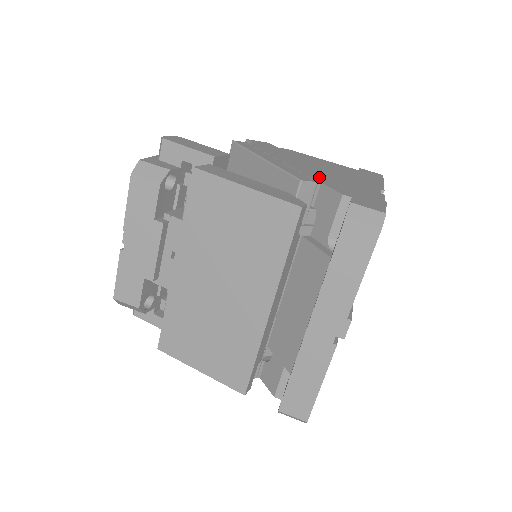
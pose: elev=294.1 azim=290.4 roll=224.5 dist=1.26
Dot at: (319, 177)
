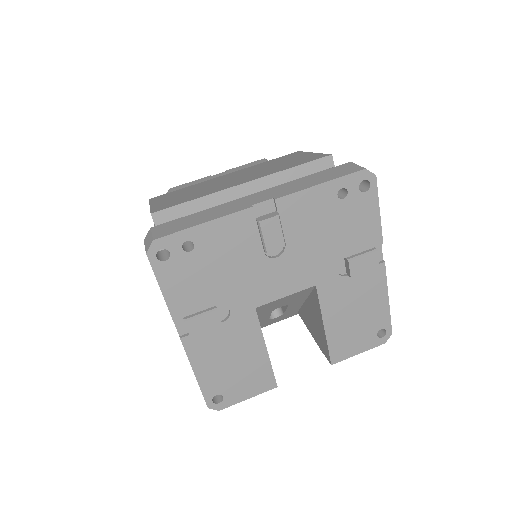
Dot at: occluded
